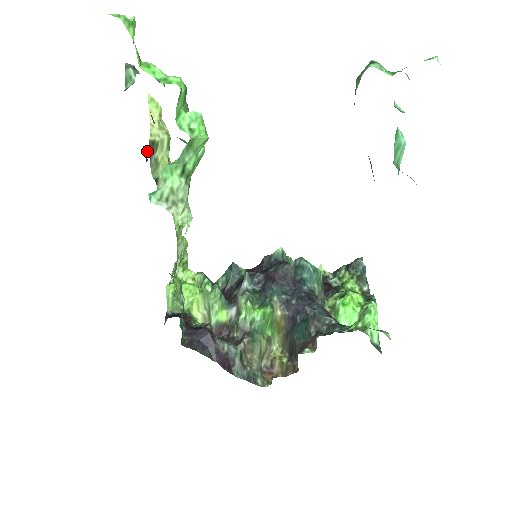
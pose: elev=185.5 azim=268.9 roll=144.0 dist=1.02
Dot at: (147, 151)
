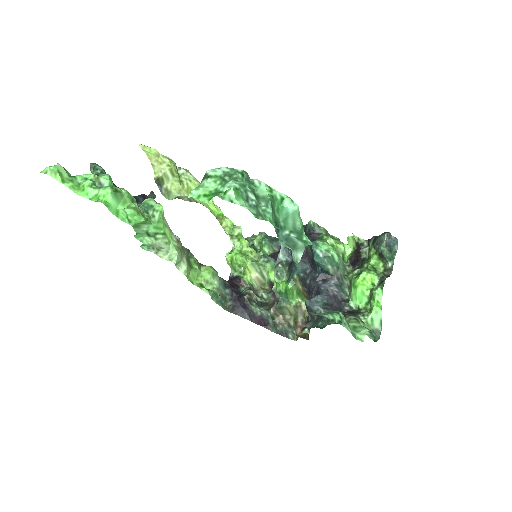
Dot at: occluded
